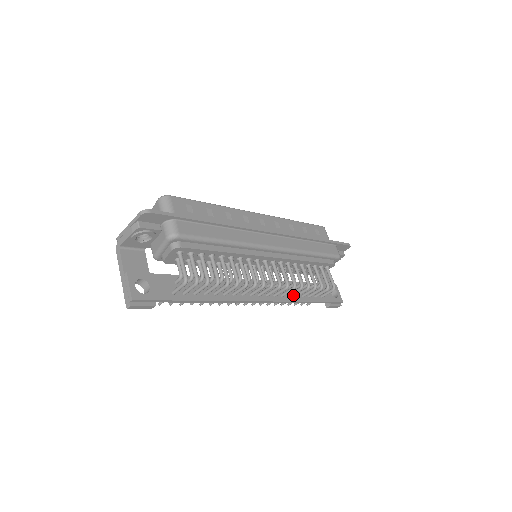
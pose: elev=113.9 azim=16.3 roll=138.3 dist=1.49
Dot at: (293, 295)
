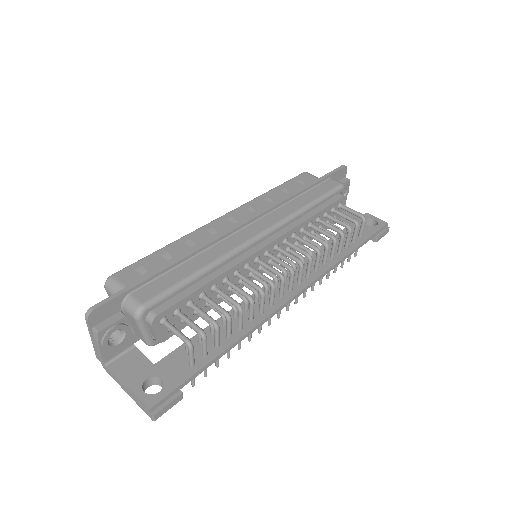
Dot at: (328, 260)
